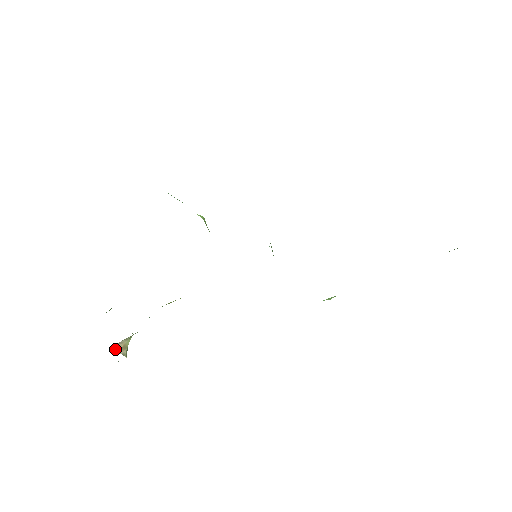
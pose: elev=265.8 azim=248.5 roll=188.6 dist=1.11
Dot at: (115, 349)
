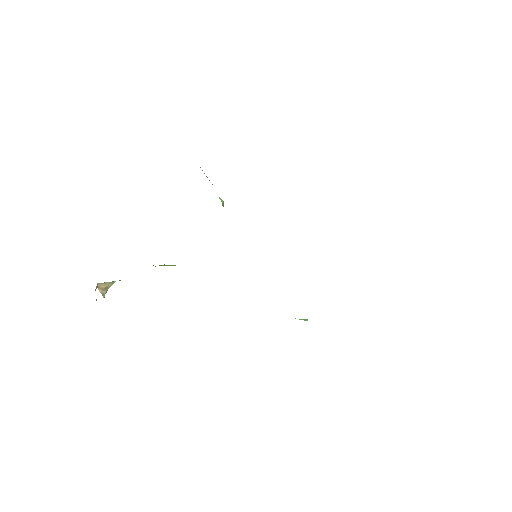
Dot at: (98, 287)
